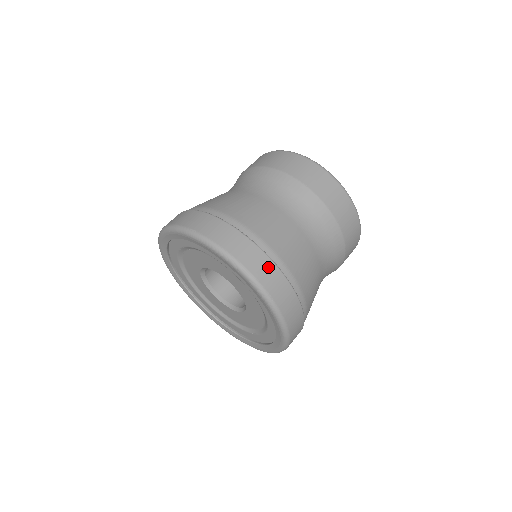
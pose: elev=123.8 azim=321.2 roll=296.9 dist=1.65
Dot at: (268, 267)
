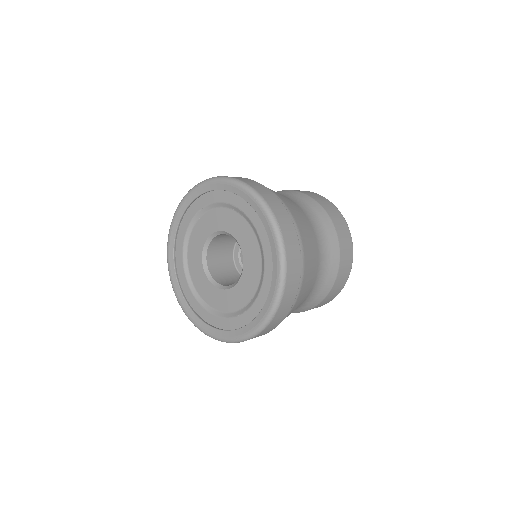
Dot at: (282, 209)
